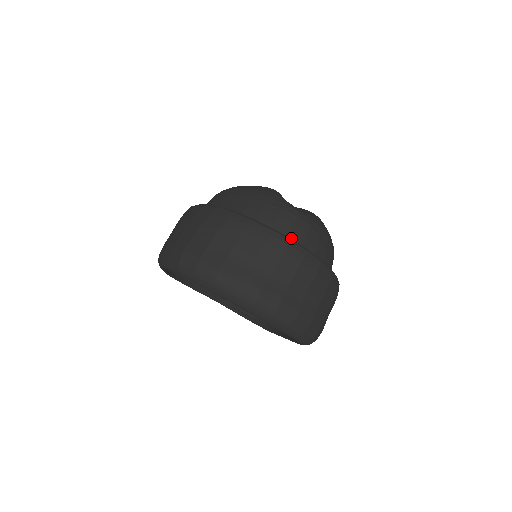
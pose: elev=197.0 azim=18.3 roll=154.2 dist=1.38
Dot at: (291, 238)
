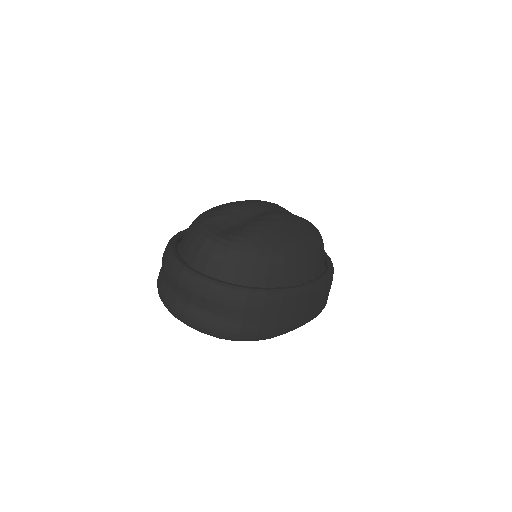
Dot at: (197, 263)
